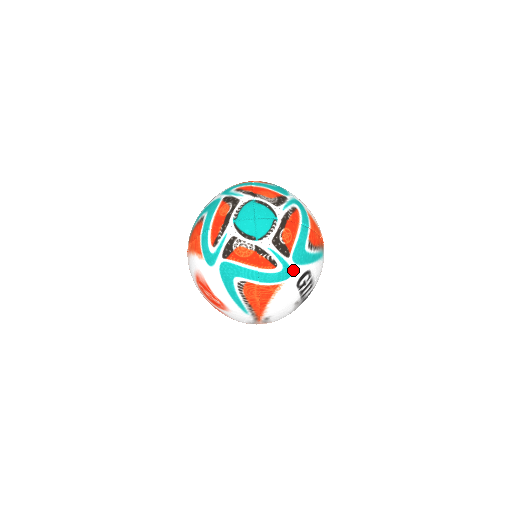
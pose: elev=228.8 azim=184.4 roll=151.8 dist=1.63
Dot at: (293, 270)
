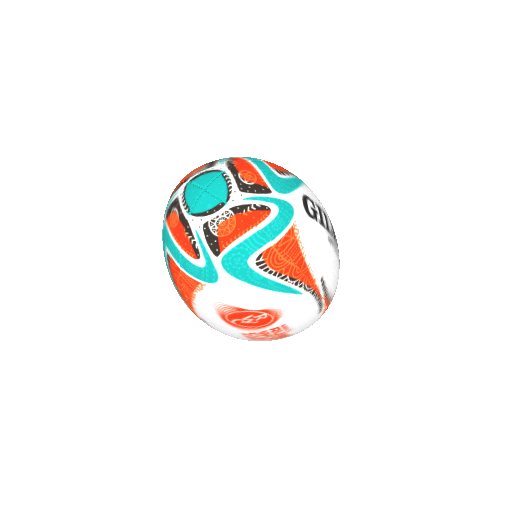
Dot at: (289, 202)
